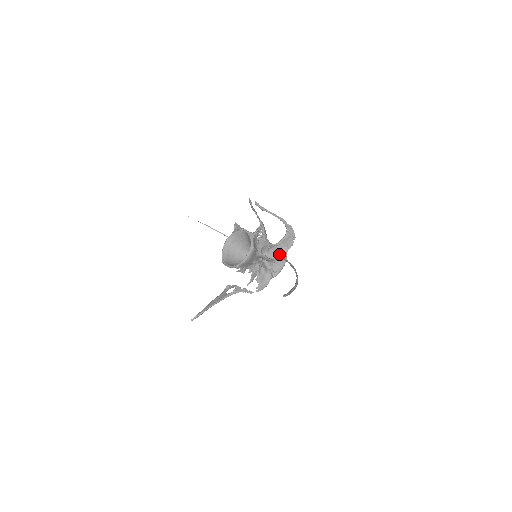
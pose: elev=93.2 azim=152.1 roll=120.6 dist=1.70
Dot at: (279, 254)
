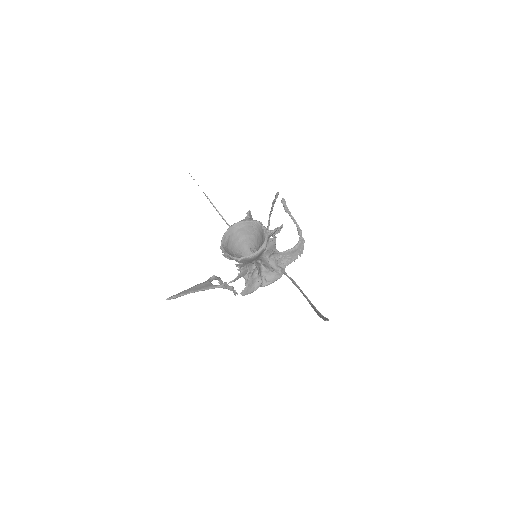
Dot at: (278, 264)
